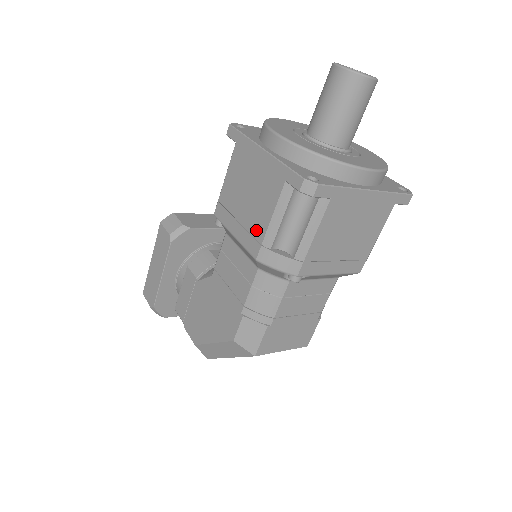
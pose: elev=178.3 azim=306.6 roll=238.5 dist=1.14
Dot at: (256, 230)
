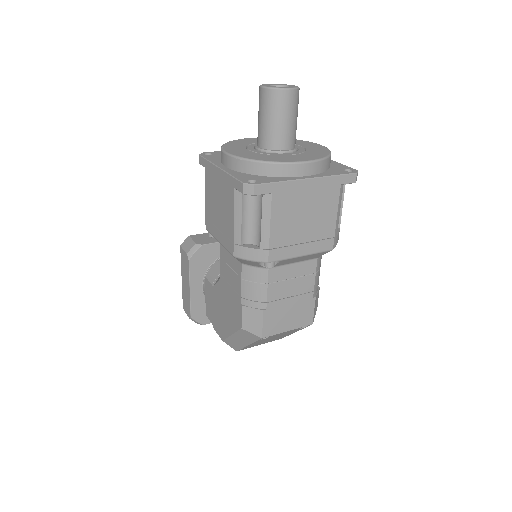
Dot at: (228, 233)
